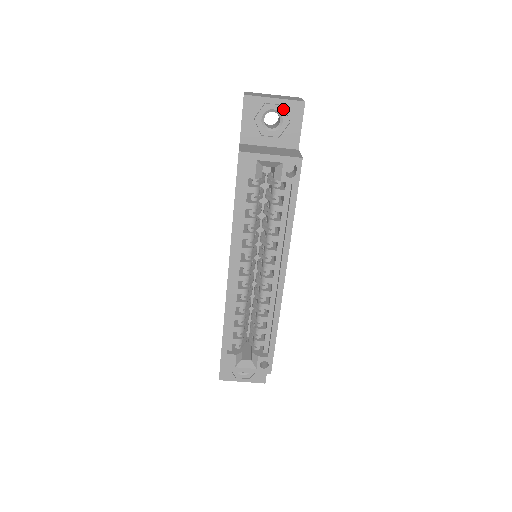
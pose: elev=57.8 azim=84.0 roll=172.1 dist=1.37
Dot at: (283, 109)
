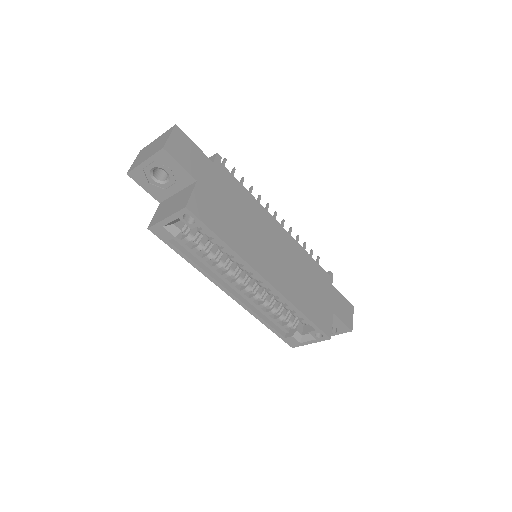
Dot at: (157, 164)
